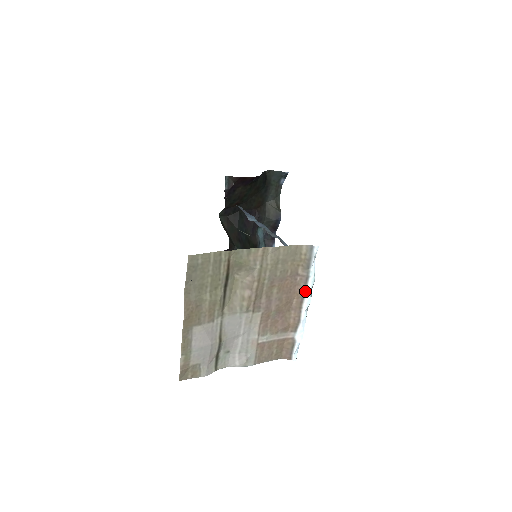
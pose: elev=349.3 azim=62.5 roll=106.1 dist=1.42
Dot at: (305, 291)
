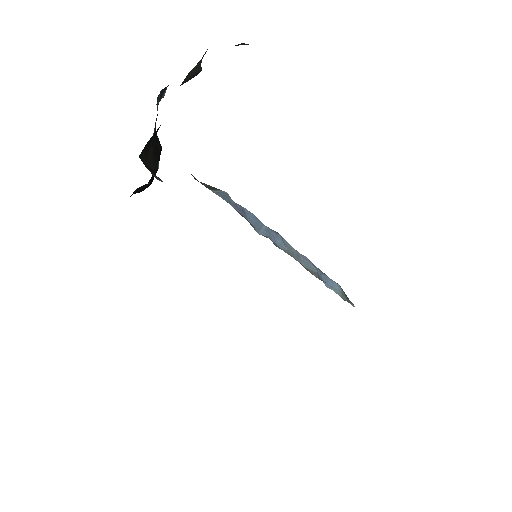
Dot at: occluded
